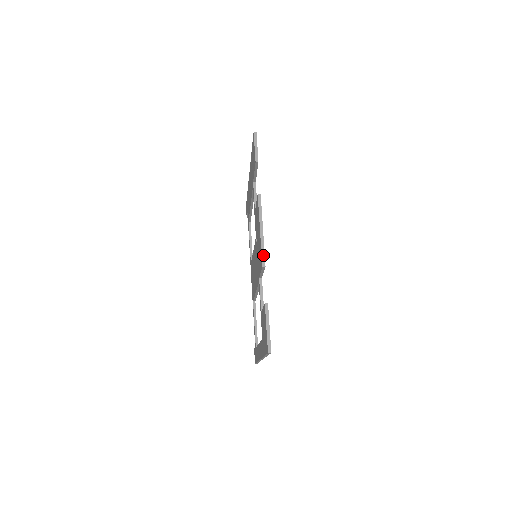
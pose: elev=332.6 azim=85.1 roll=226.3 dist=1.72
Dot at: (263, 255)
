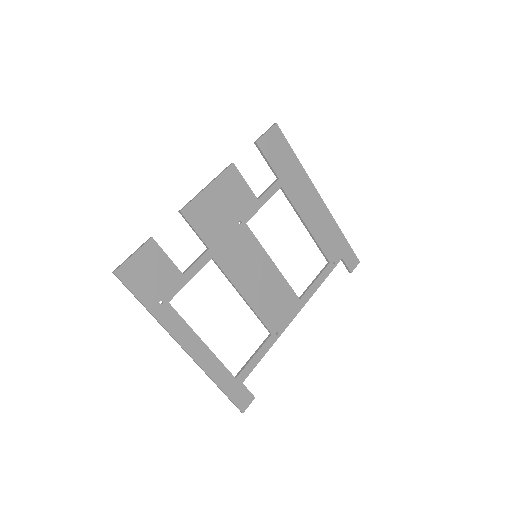
Dot at: (188, 203)
